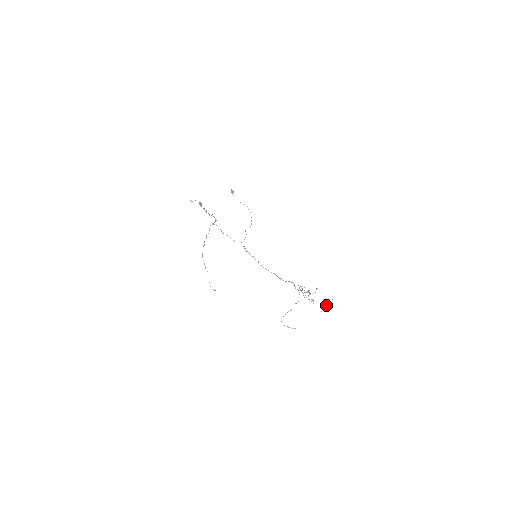
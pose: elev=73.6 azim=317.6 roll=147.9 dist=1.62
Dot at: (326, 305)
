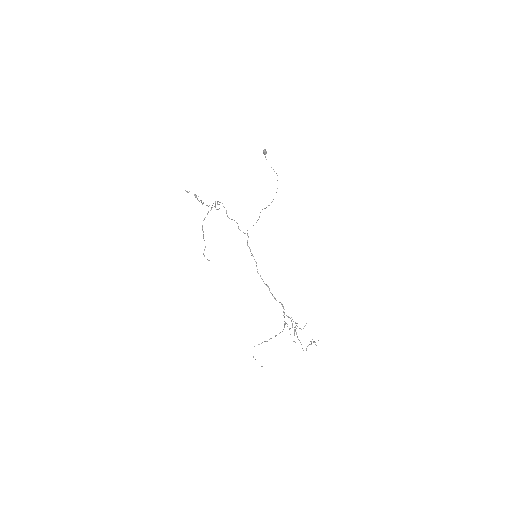
Dot at: (311, 343)
